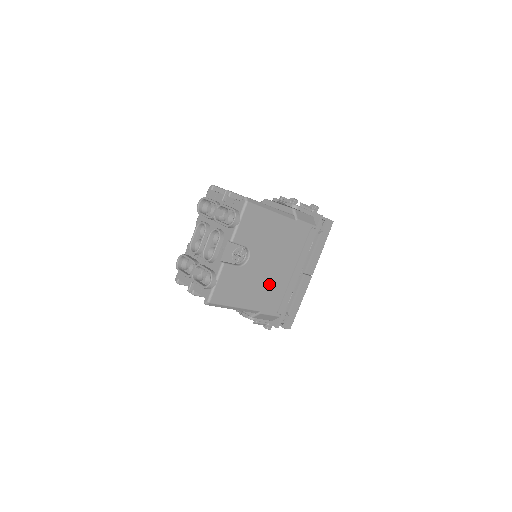
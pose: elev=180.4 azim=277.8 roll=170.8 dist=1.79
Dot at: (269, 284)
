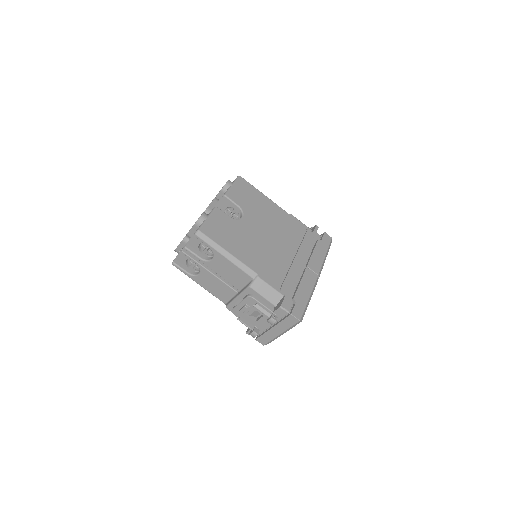
Dot at: (266, 253)
